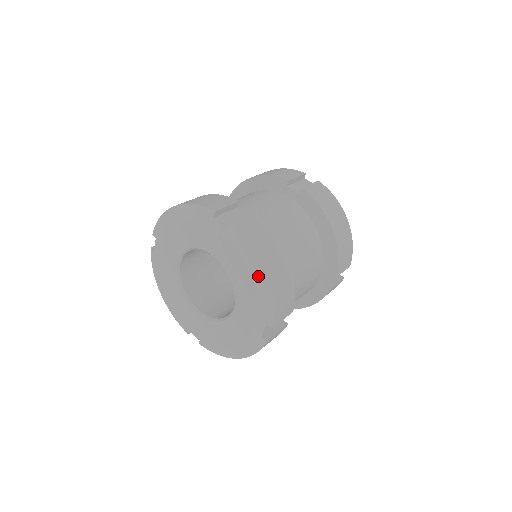
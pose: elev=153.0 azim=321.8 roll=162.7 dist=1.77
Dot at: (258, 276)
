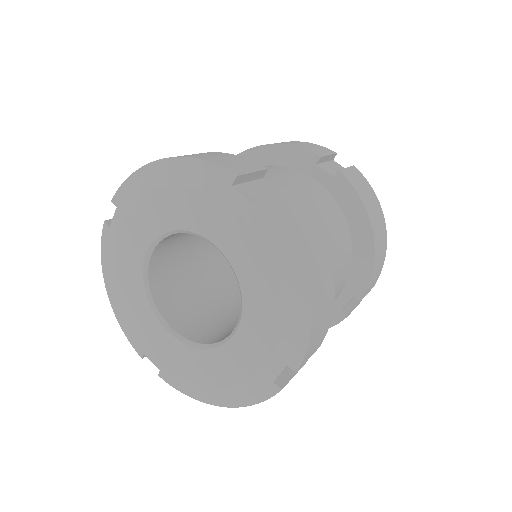
Dot at: (294, 289)
